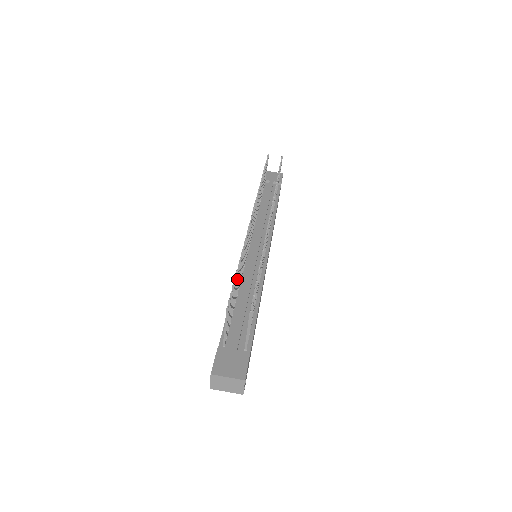
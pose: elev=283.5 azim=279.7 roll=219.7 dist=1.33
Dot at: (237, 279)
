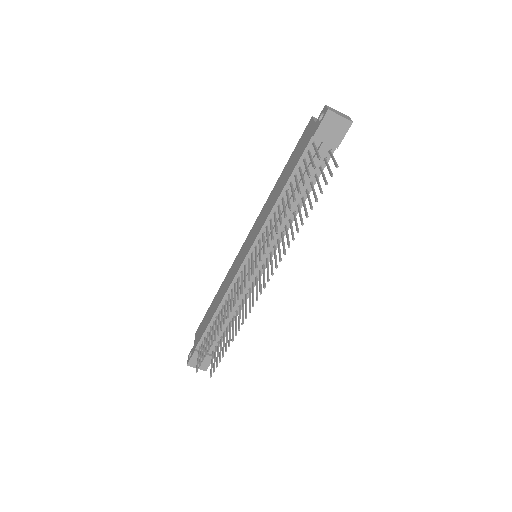
Dot at: (212, 342)
